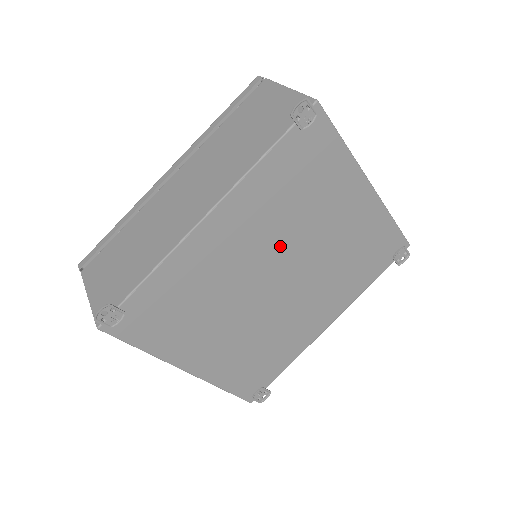
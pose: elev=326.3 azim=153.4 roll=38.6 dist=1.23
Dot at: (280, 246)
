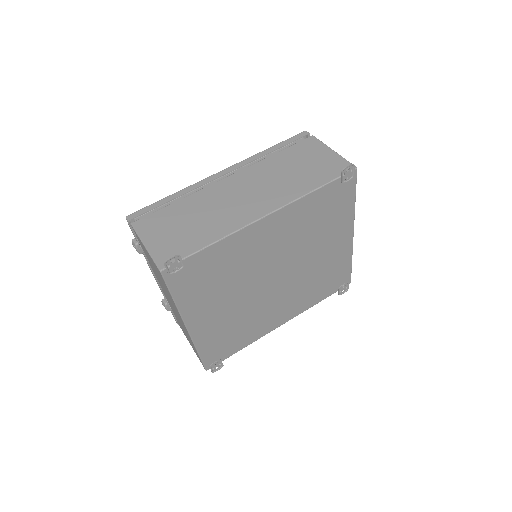
Dot at: (290, 254)
